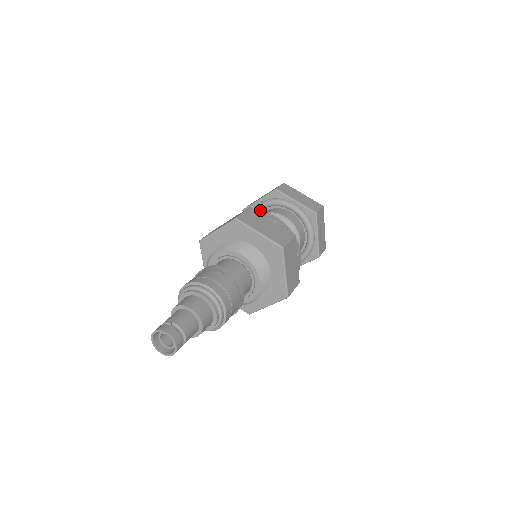
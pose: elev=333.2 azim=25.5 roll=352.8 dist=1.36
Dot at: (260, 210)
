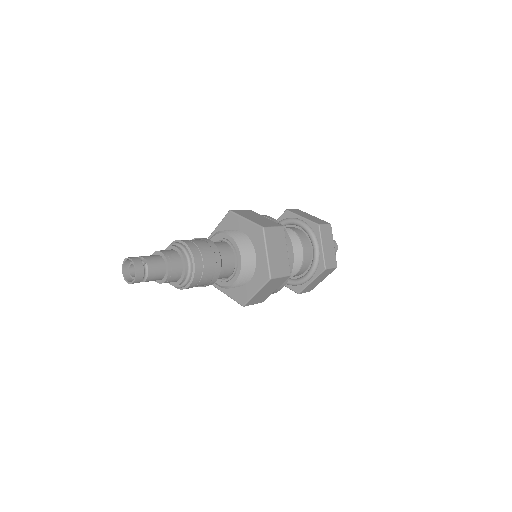
Dot at: (296, 224)
